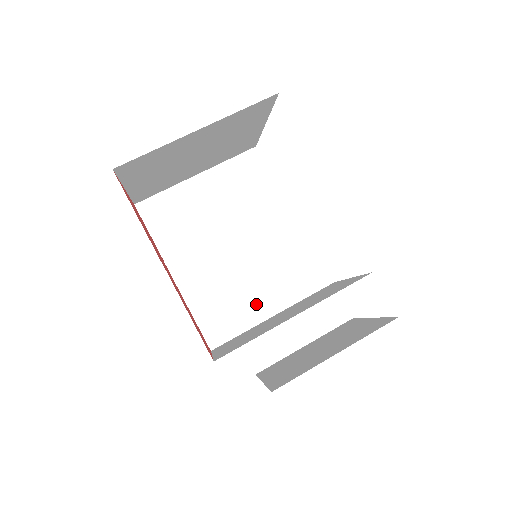
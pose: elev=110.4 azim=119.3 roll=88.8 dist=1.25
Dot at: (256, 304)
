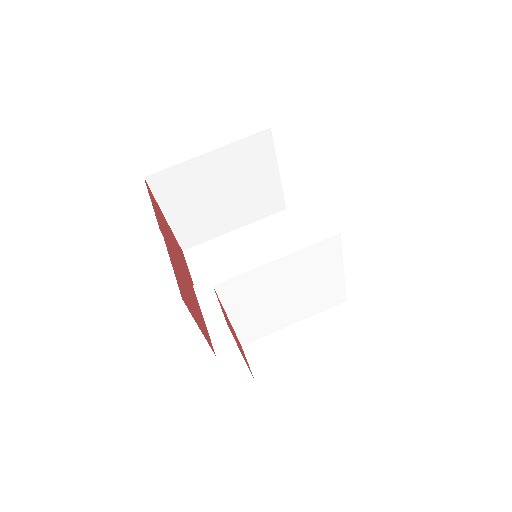
Dot at: occluded
